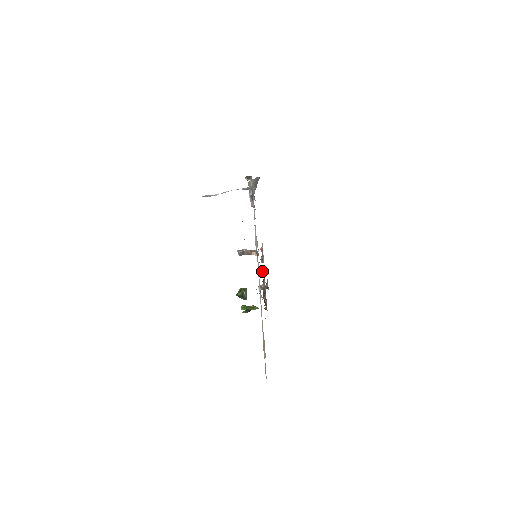
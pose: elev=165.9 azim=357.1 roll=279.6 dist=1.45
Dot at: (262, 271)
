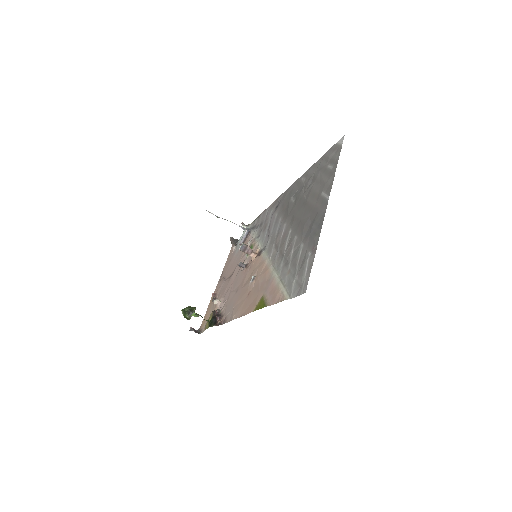
Dot at: (221, 299)
